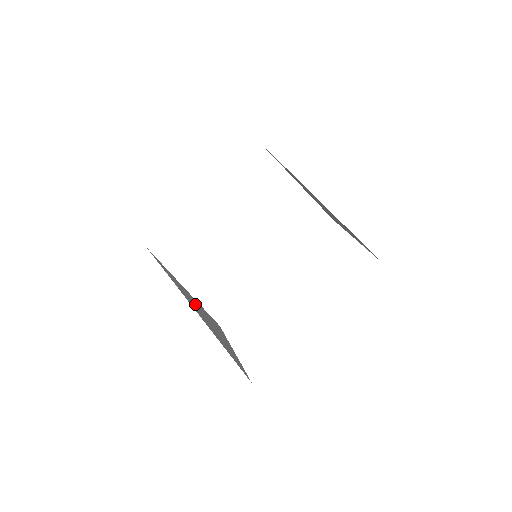
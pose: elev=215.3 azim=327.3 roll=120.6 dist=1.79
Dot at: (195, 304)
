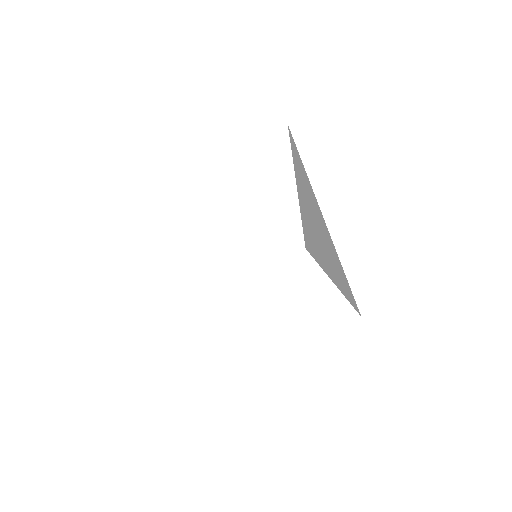
Dot at: occluded
